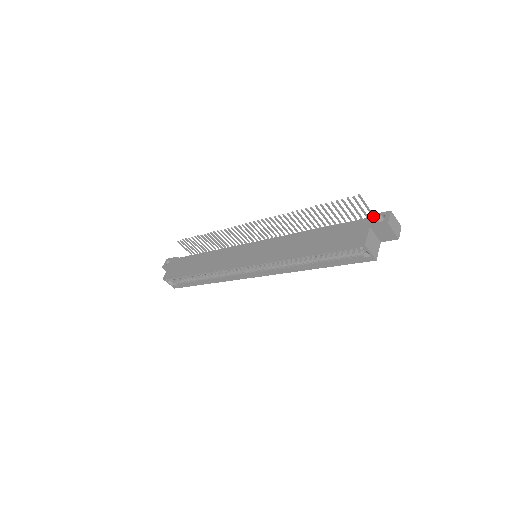
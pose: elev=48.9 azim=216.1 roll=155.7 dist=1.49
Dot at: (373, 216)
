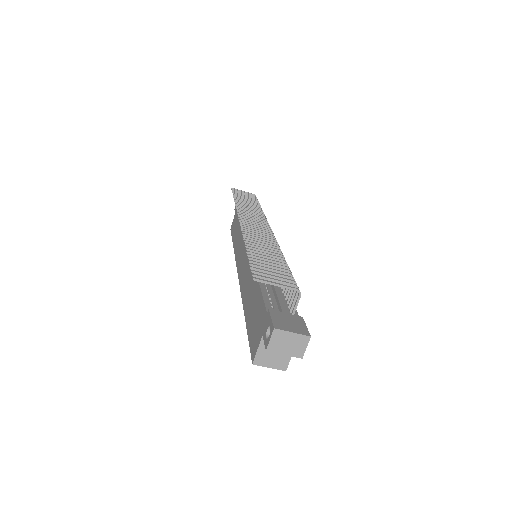
Dot at: (268, 318)
